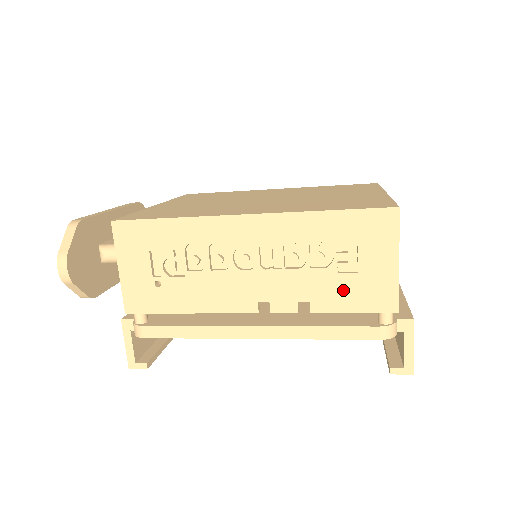
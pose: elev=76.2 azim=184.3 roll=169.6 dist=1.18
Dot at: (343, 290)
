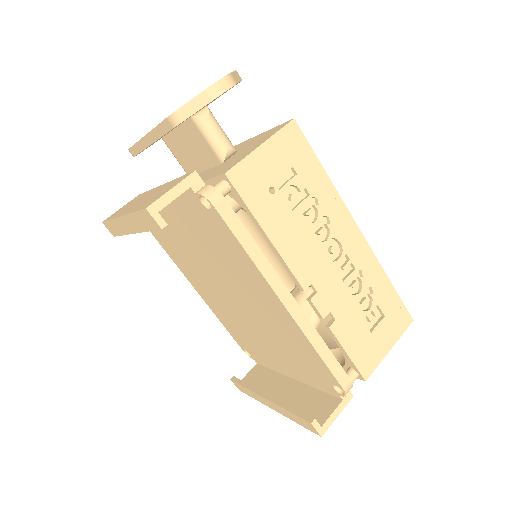
Dot at: (356, 334)
